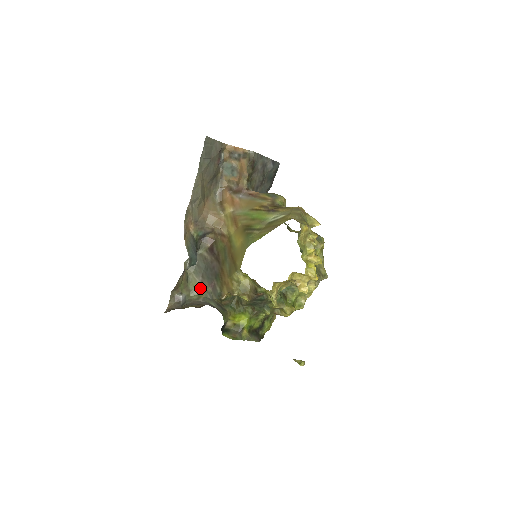
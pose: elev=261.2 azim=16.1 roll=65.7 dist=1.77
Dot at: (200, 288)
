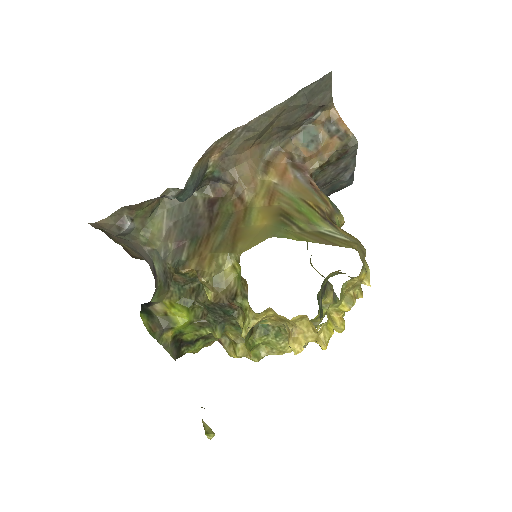
Dot at: (160, 234)
